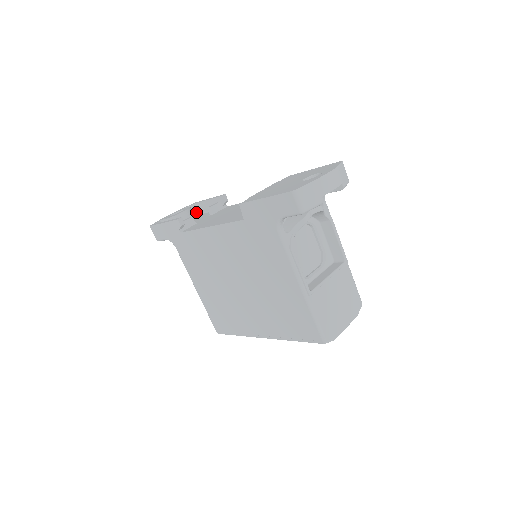
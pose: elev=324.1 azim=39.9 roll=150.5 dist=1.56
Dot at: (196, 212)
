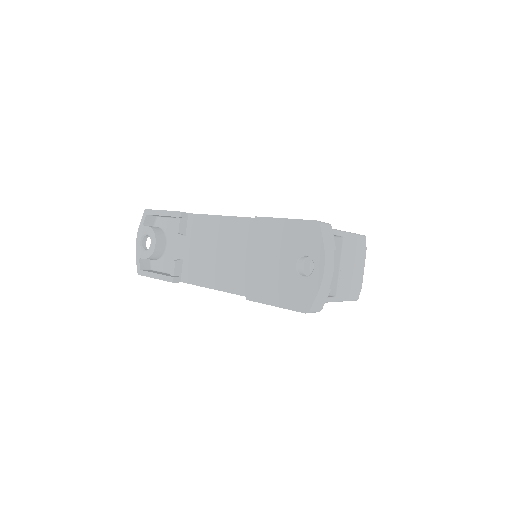
Dot at: (154, 216)
